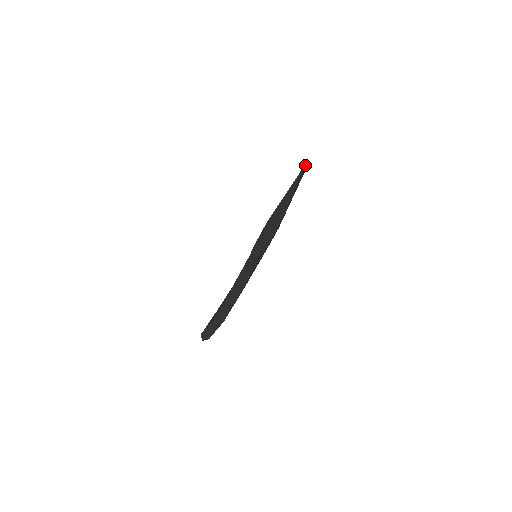
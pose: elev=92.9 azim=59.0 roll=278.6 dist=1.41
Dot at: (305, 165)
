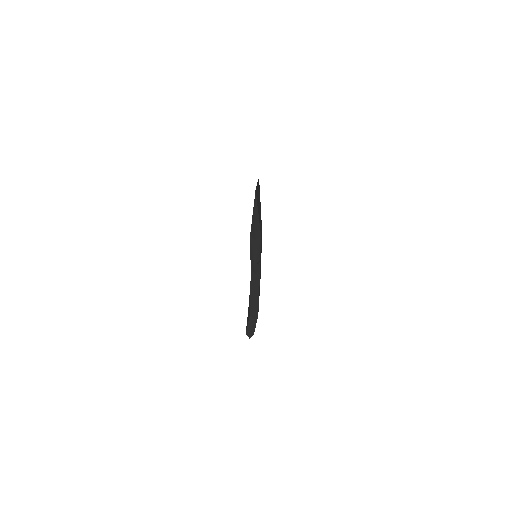
Dot at: occluded
